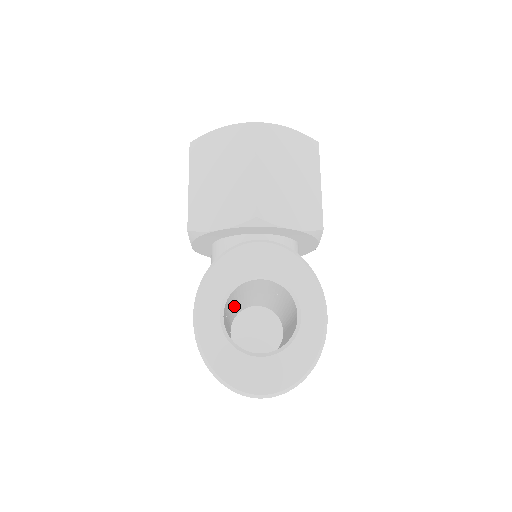
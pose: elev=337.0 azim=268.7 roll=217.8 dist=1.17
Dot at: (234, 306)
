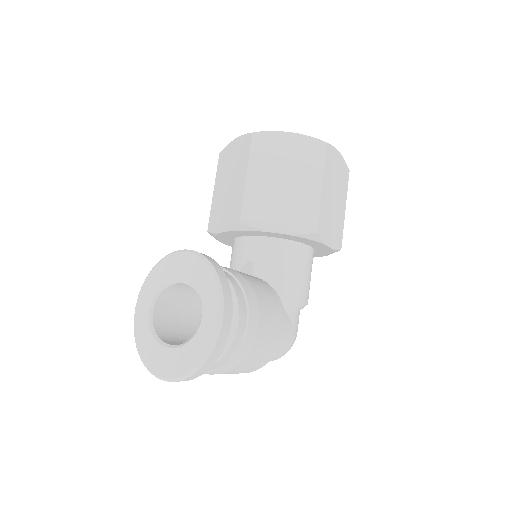
Dot at: occluded
